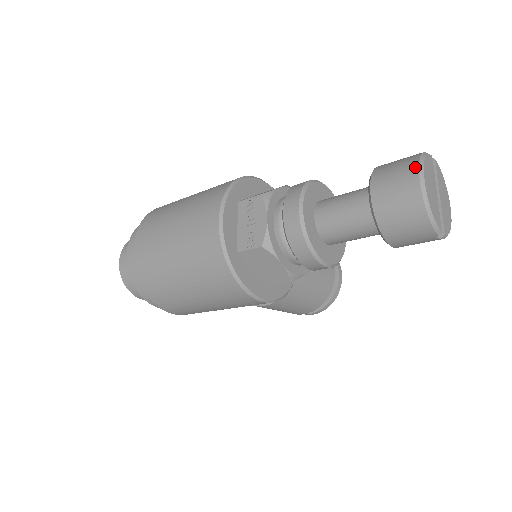
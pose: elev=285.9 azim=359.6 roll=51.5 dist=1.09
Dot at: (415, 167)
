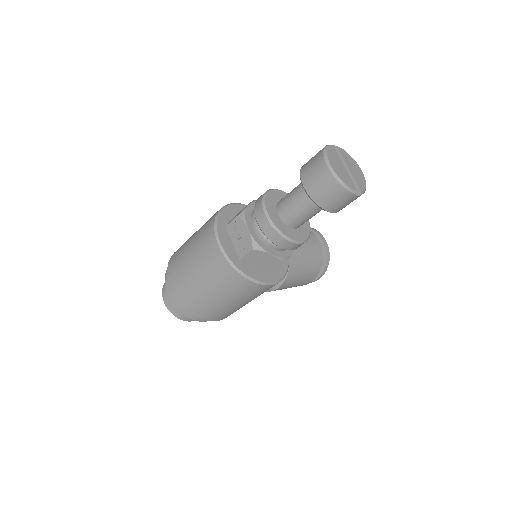
Dot at: (322, 159)
